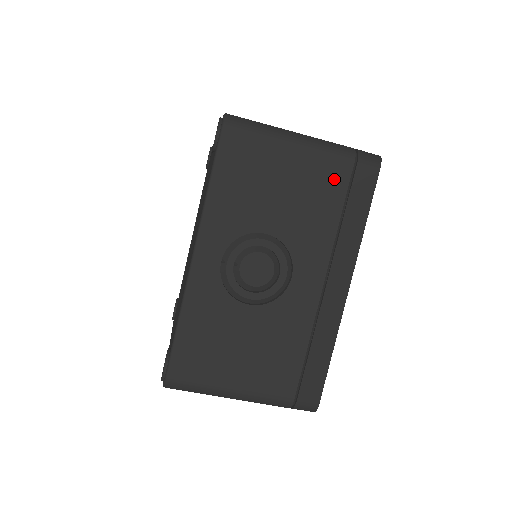
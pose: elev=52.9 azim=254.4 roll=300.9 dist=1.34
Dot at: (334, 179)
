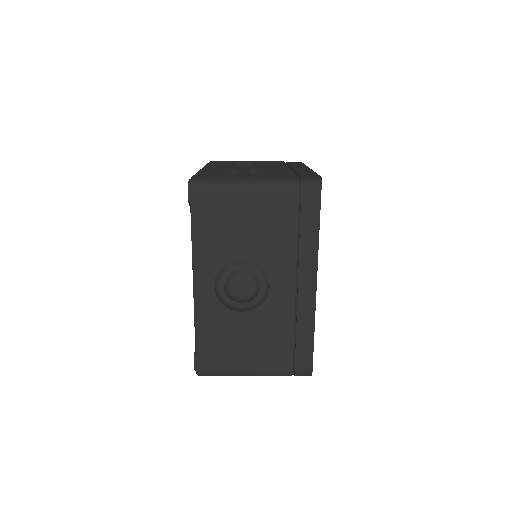
Dot at: (285, 208)
